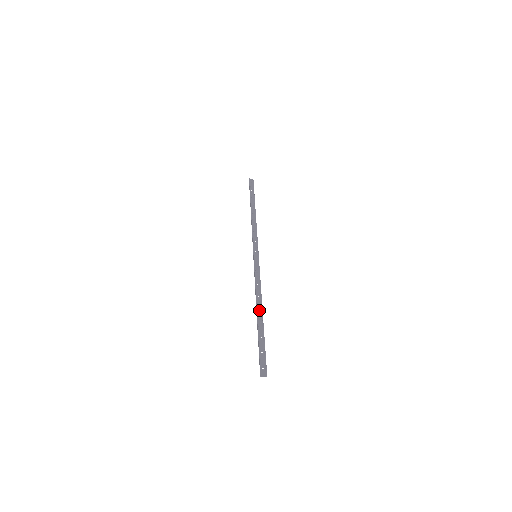
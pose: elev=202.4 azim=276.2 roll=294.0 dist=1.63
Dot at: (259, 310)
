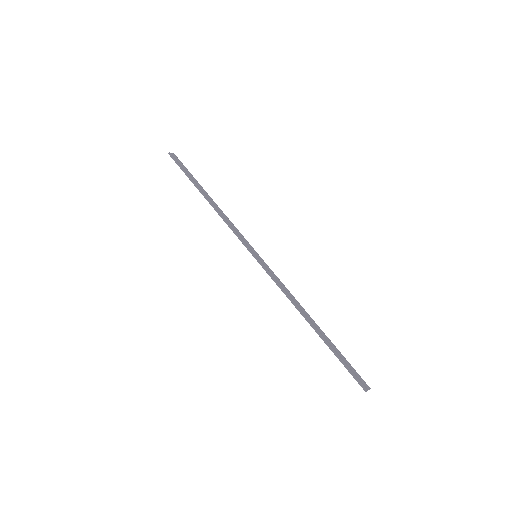
Dot at: (309, 320)
